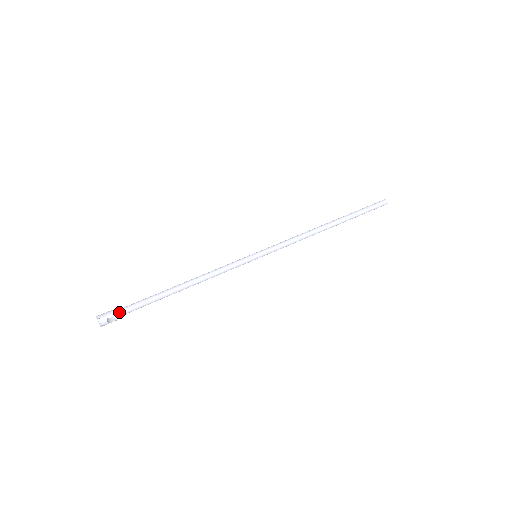
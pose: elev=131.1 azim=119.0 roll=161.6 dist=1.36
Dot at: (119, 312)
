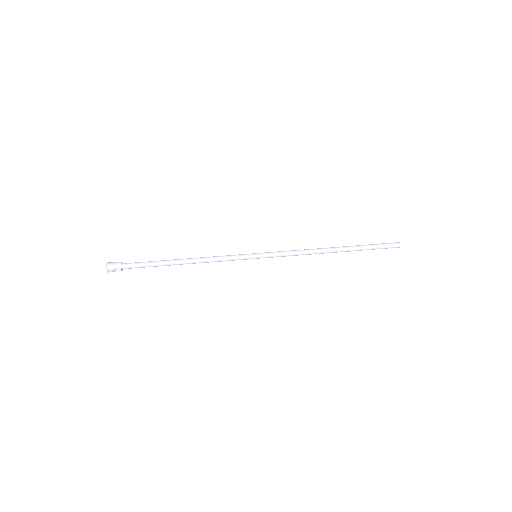
Dot at: (125, 267)
